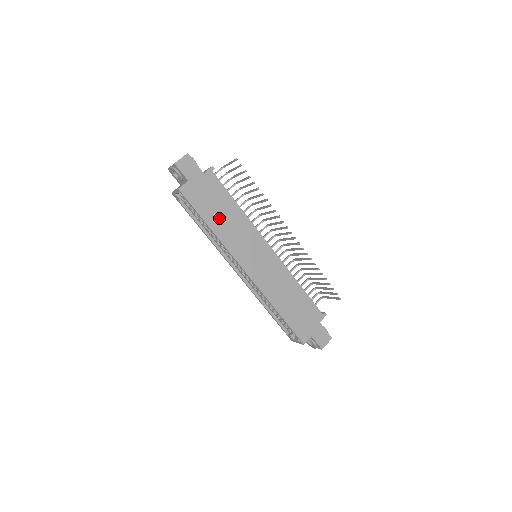
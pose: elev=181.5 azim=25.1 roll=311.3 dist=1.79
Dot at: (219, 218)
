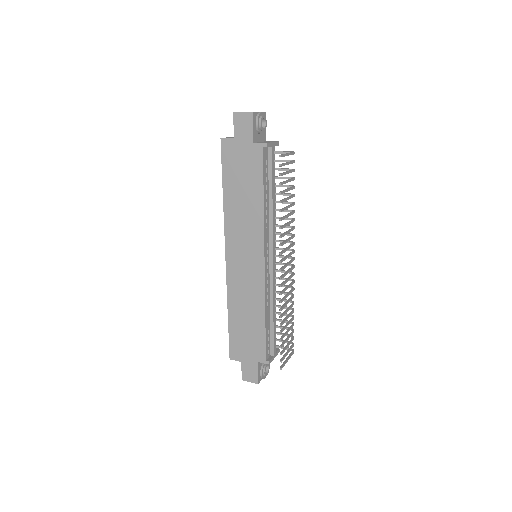
Dot at: (237, 194)
